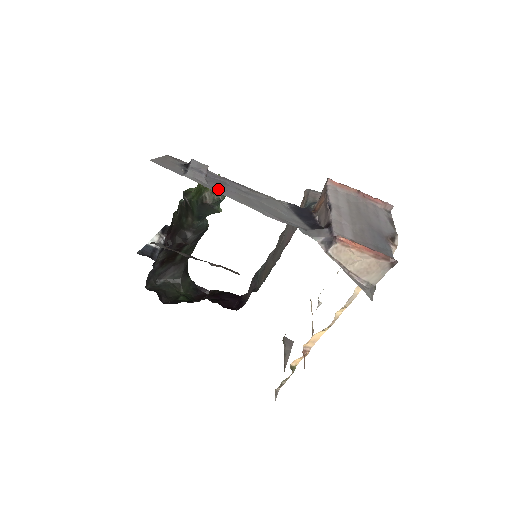
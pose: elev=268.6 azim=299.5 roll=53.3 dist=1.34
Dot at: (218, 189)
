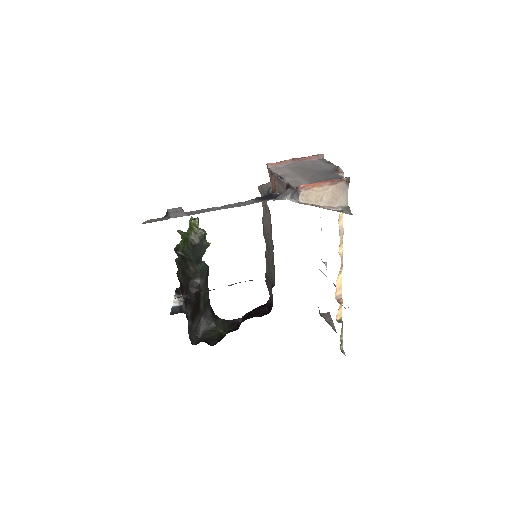
Dot at: (198, 213)
